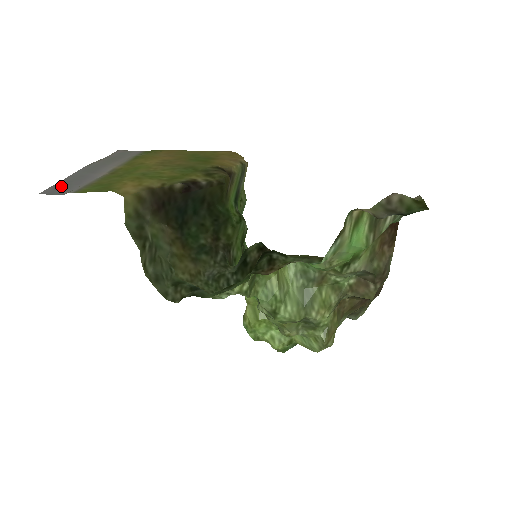
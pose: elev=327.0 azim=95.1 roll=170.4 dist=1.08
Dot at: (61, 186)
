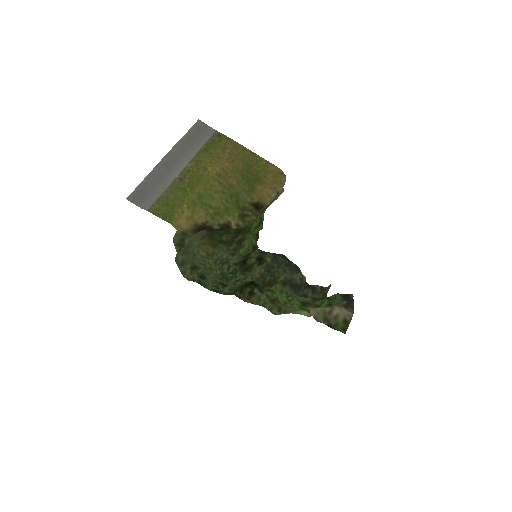
Dot at: (142, 190)
